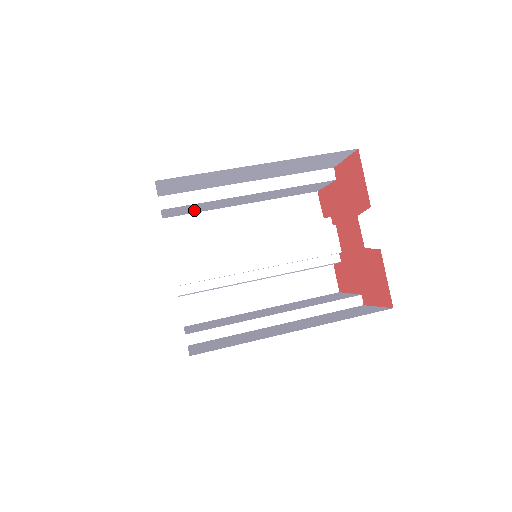
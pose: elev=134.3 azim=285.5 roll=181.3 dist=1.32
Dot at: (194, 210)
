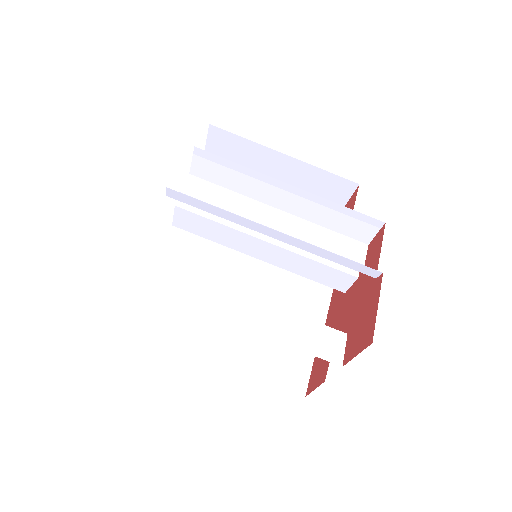
Dot at: occluded
